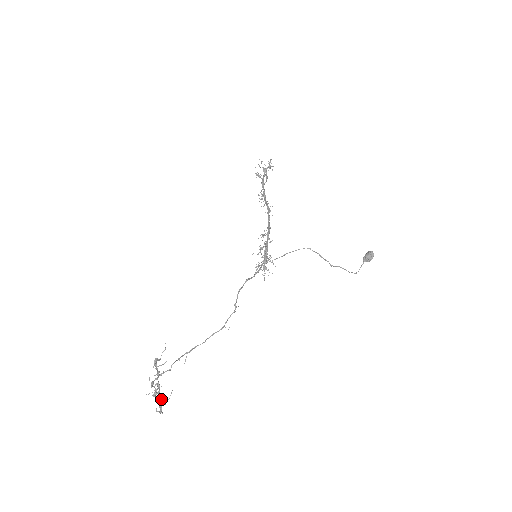
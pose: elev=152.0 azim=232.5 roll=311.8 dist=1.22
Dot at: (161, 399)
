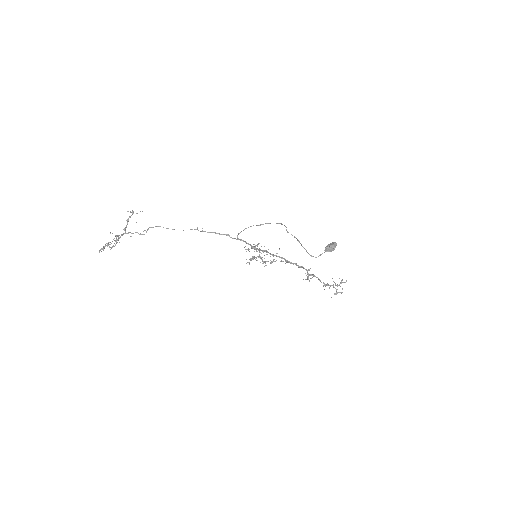
Dot at: (110, 242)
